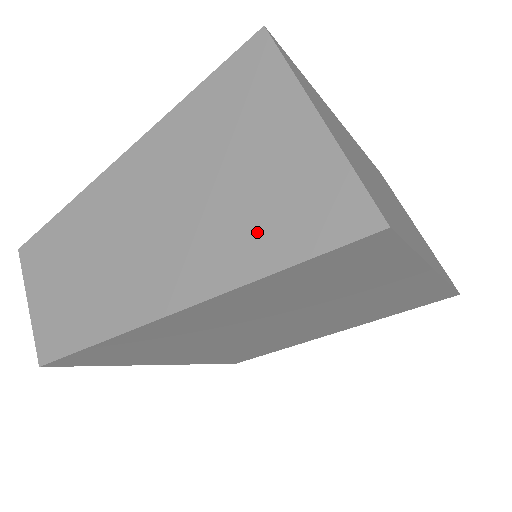
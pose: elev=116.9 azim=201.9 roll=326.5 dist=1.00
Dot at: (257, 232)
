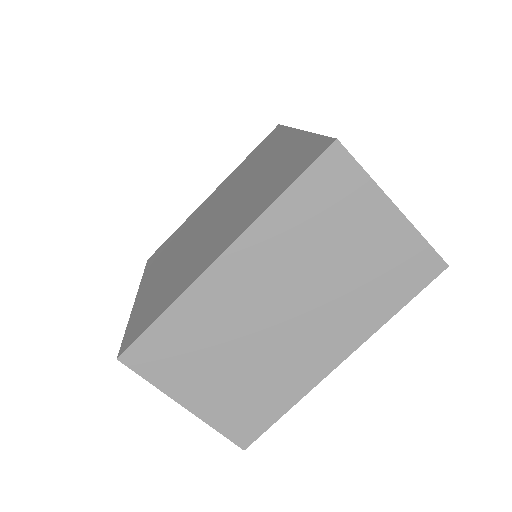
Dot at: occluded
